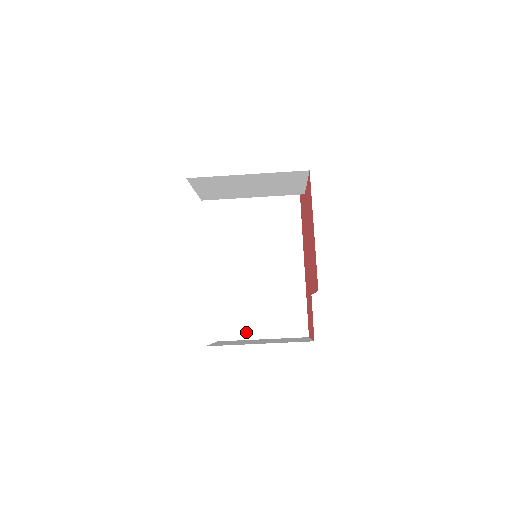
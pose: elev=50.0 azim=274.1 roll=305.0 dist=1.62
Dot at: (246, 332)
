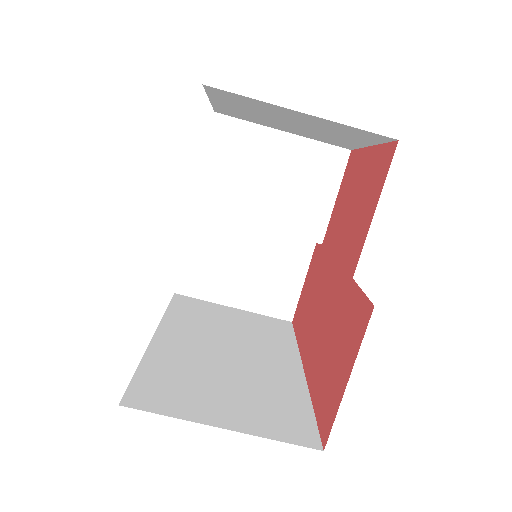
Dot at: (188, 409)
